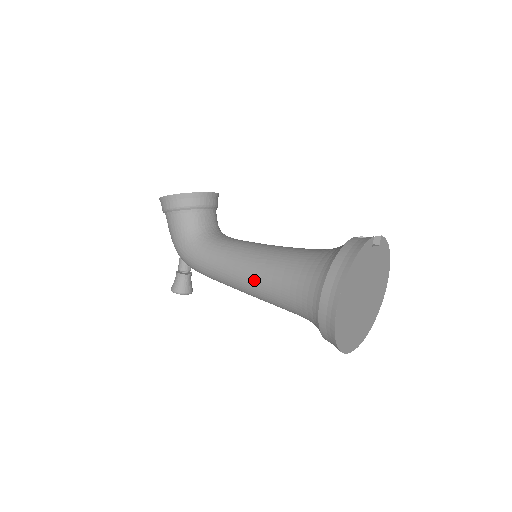
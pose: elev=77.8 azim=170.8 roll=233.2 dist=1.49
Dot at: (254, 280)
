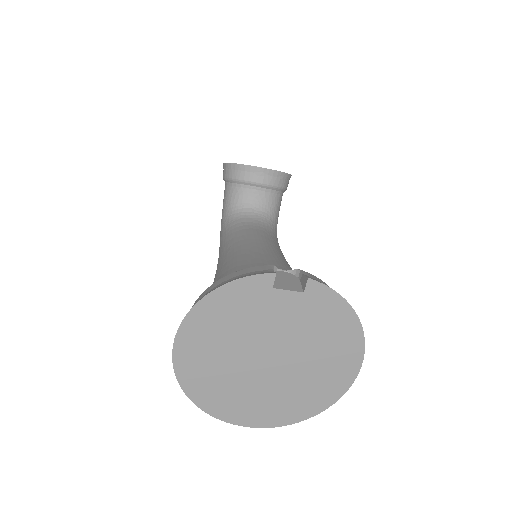
Dot at: occluded
